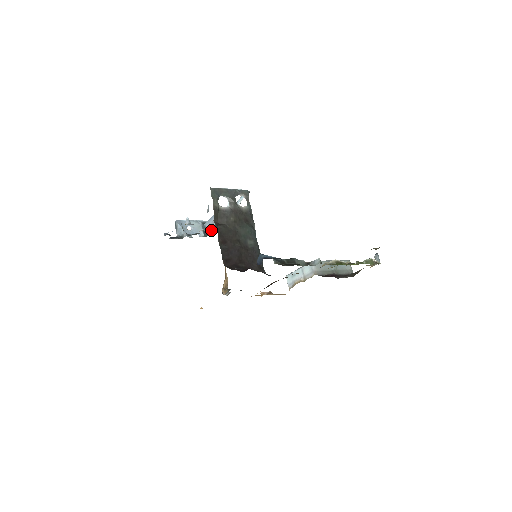
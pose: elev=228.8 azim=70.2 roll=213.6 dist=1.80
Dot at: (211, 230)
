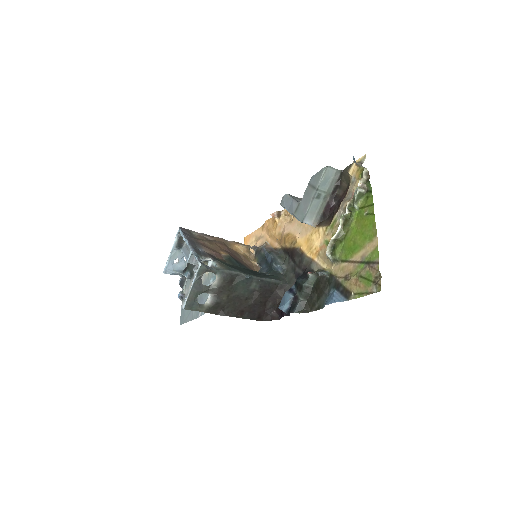
Dot at: occluded
